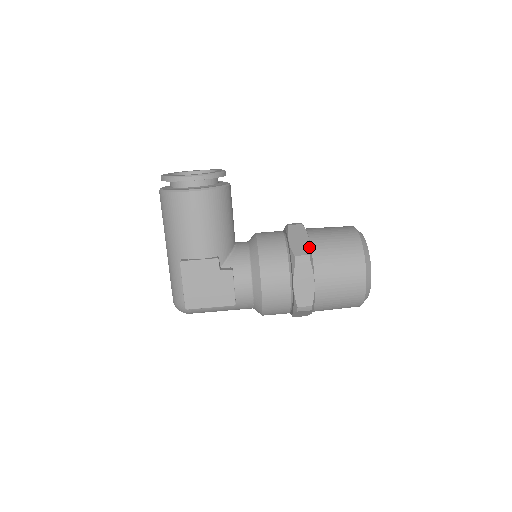
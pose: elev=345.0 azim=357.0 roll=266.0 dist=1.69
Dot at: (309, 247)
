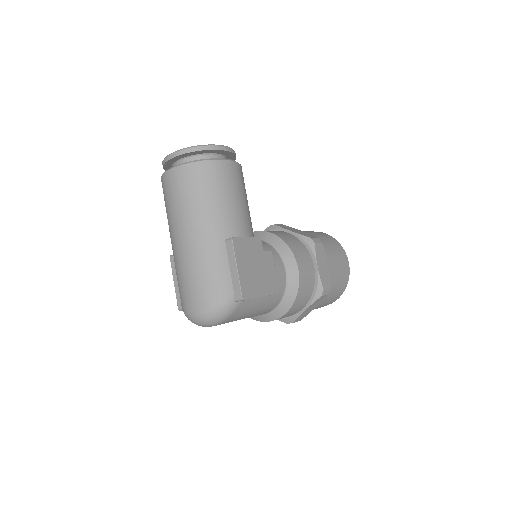
Dot at: (310, 234)
